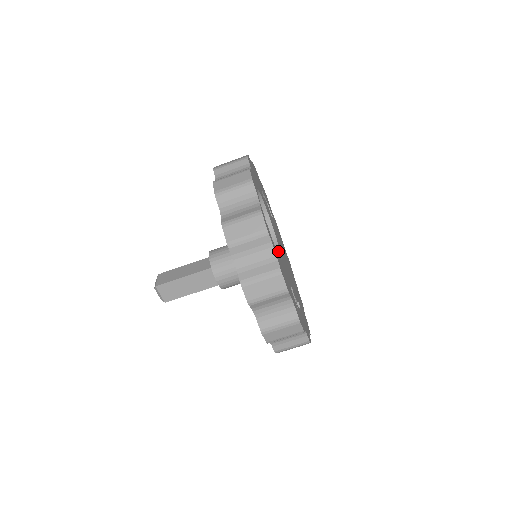
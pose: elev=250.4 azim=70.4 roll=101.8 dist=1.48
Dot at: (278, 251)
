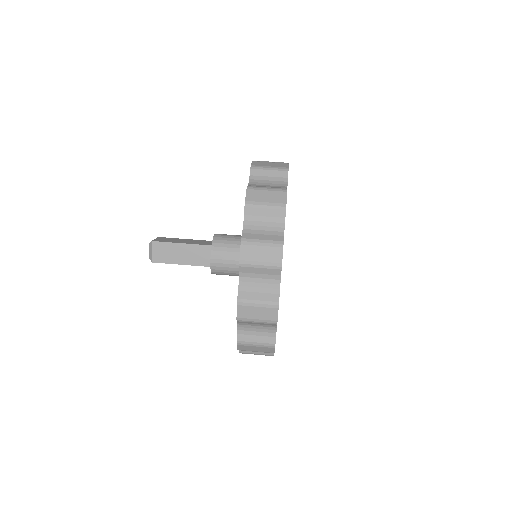
Dot at: occluded
